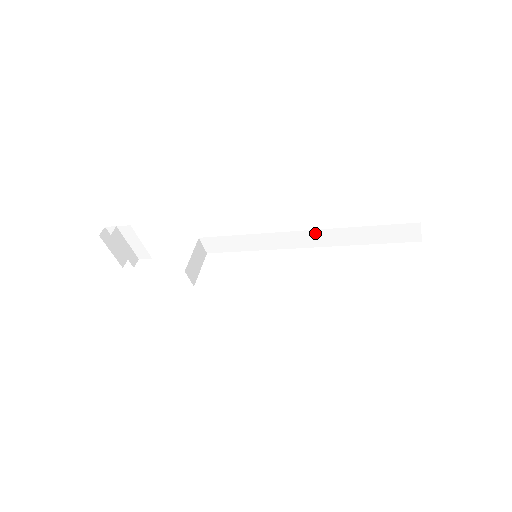
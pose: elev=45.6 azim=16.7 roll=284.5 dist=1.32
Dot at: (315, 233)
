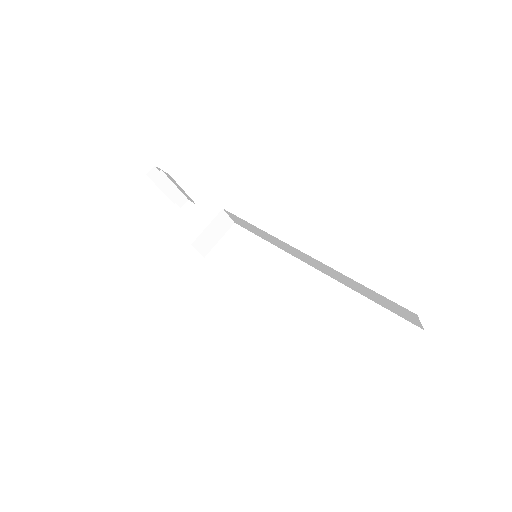
Dot at: (314, 260)
